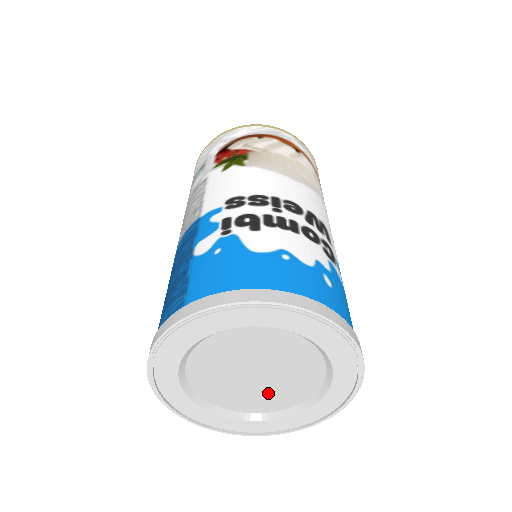
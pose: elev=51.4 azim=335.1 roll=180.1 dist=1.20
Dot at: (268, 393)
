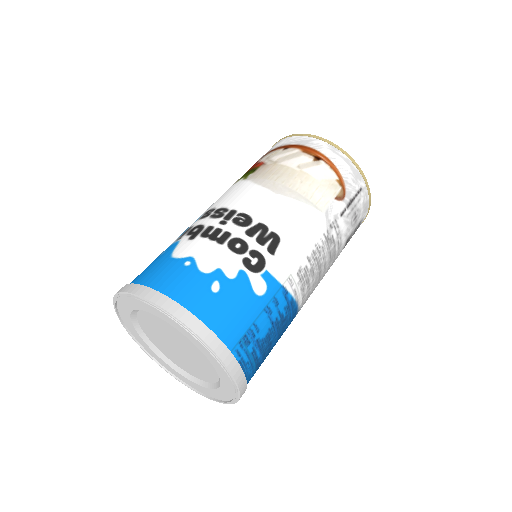
Dot at: (194, 365)
